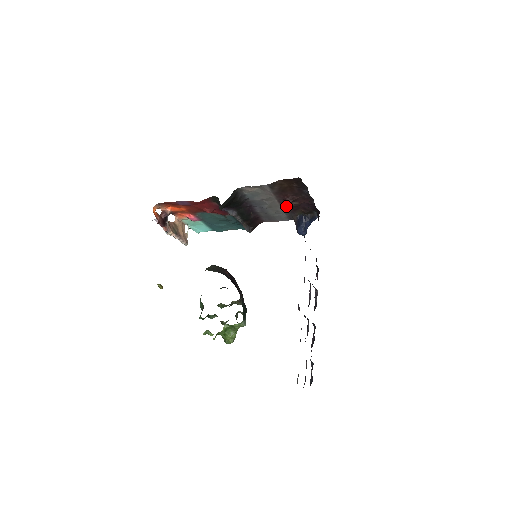
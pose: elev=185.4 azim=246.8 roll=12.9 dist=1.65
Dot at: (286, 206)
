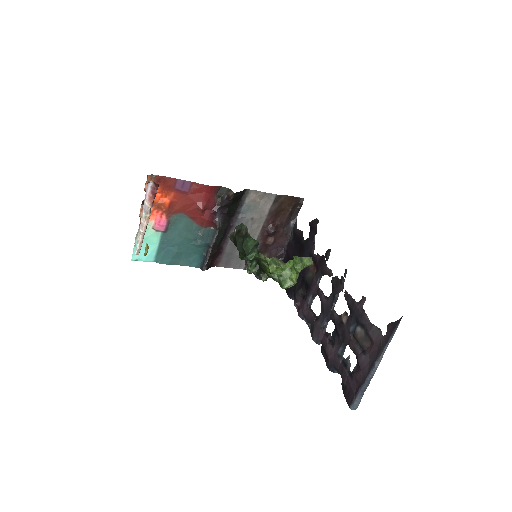
Dot at: (261, 241)
